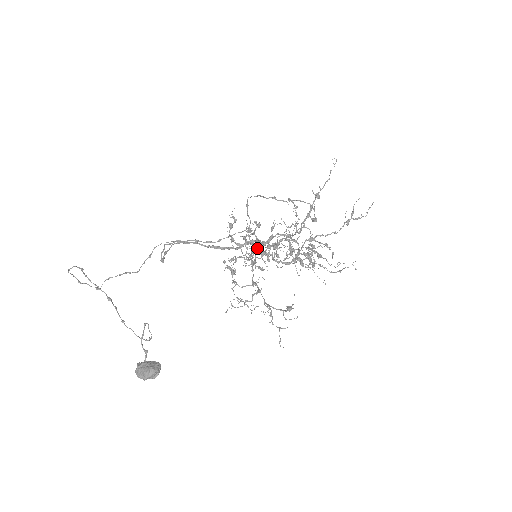
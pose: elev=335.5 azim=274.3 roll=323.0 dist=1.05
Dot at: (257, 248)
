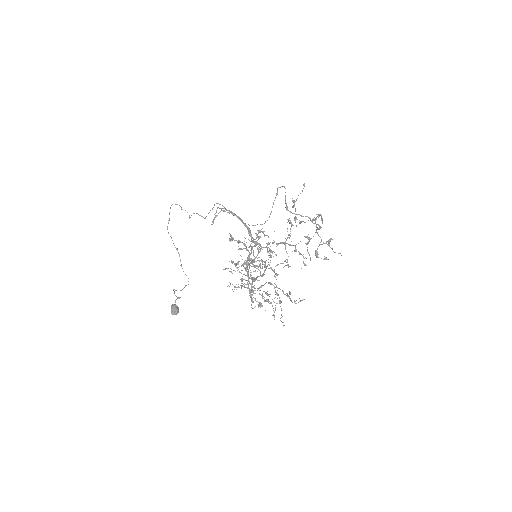
Dot at: (260, 248)
